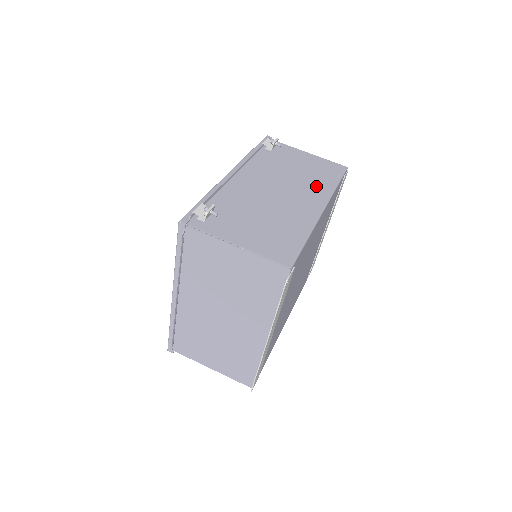
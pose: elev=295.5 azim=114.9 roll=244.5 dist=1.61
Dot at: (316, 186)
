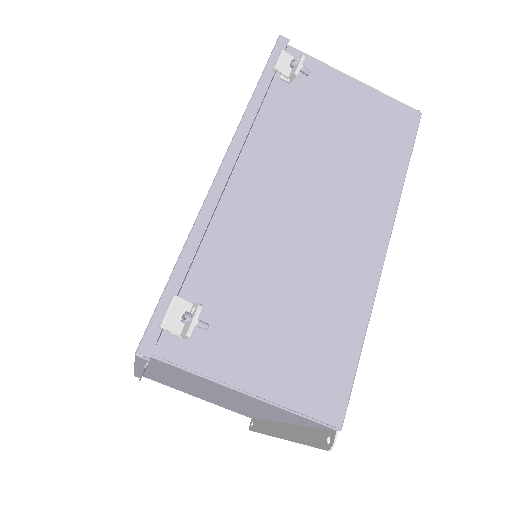
Dot at: (372, 182)
